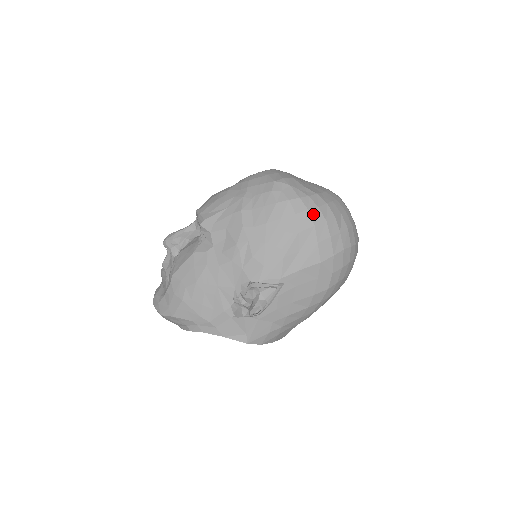
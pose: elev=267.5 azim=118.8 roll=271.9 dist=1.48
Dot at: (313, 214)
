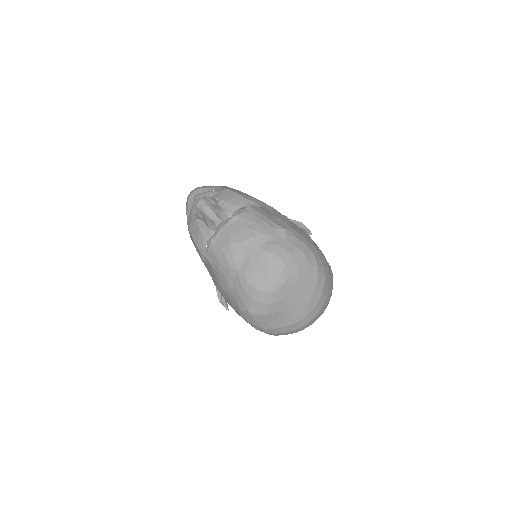
Dot at: (259, 330)
